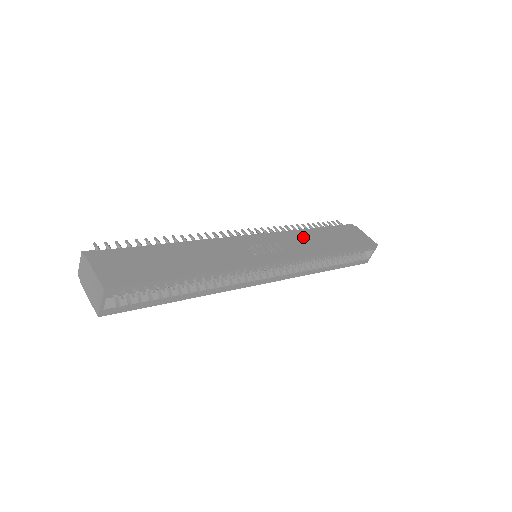
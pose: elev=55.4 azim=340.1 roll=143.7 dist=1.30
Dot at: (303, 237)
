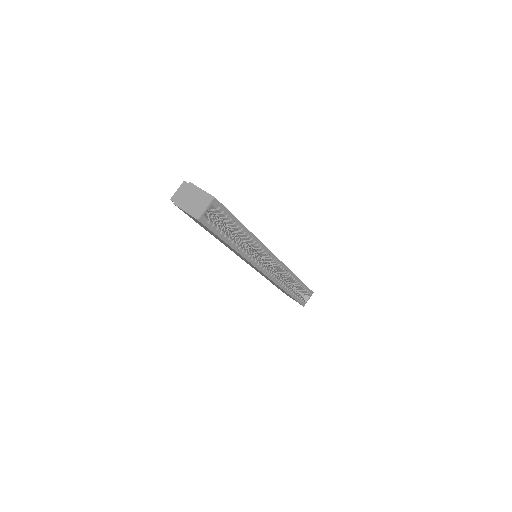
Dot at: occluded
